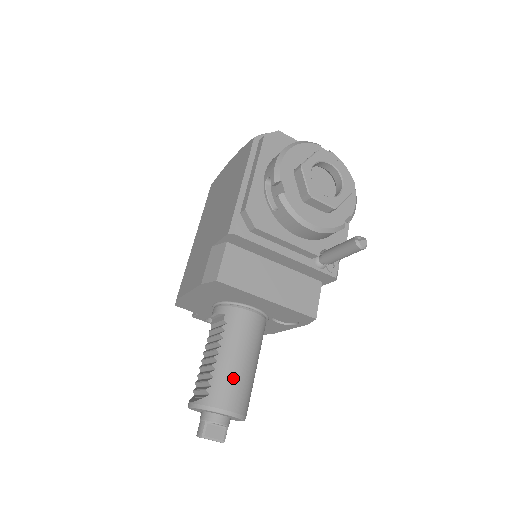
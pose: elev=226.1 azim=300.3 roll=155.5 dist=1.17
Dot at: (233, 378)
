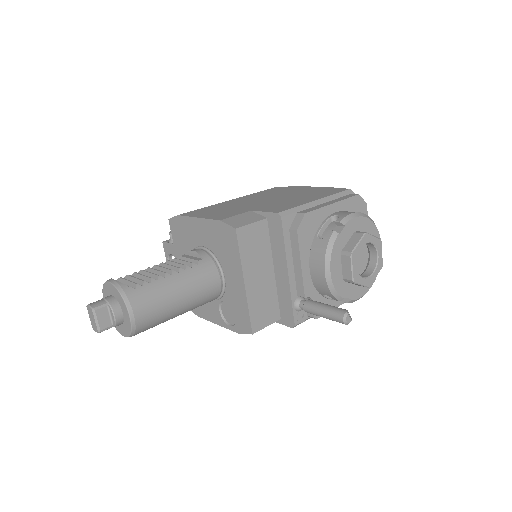
Dot at: (162, 300)
